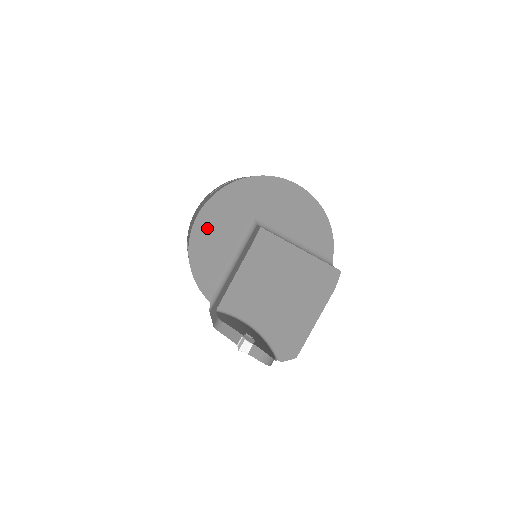
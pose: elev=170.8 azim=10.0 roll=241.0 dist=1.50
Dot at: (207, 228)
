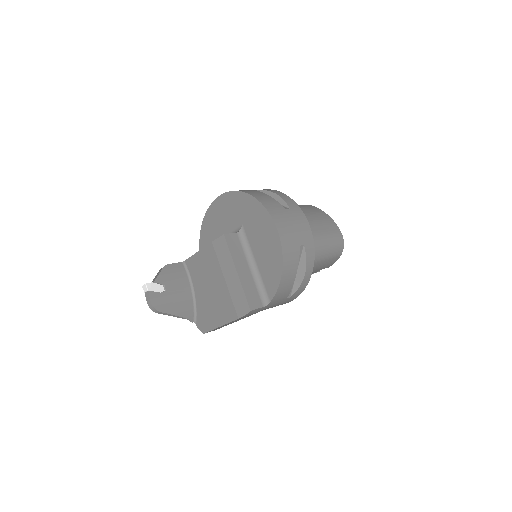
Dot at: (218, 210)
